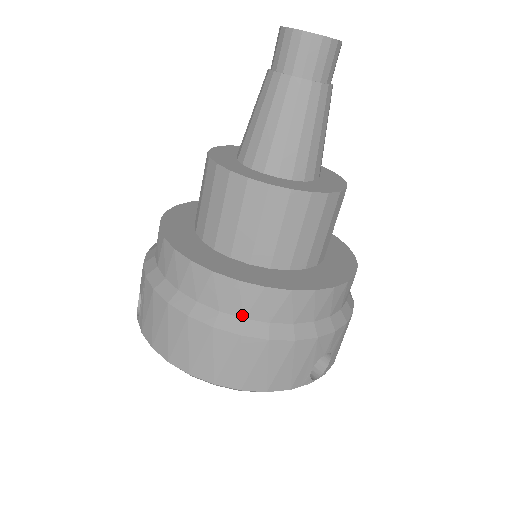
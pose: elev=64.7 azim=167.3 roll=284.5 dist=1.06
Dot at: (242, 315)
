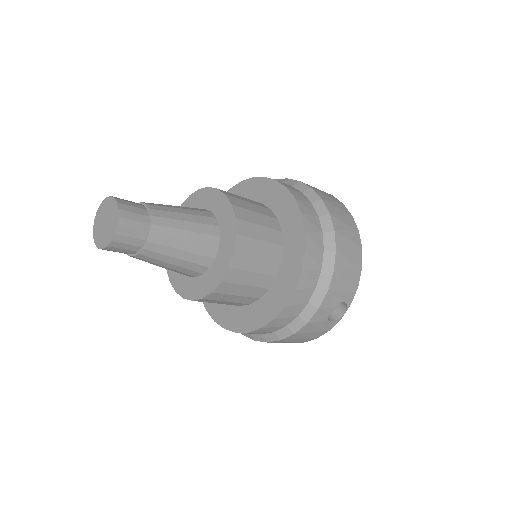
Dot at: (259, 334)
